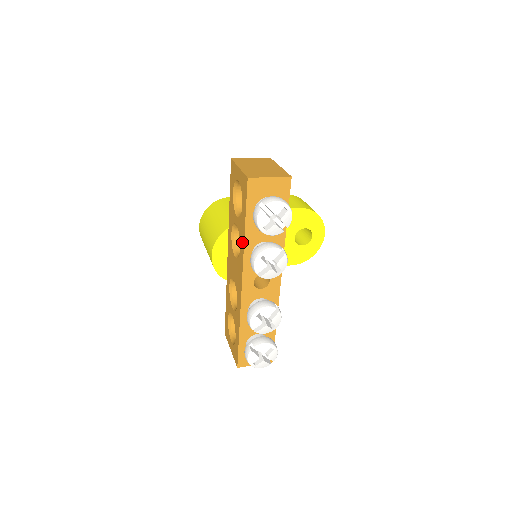
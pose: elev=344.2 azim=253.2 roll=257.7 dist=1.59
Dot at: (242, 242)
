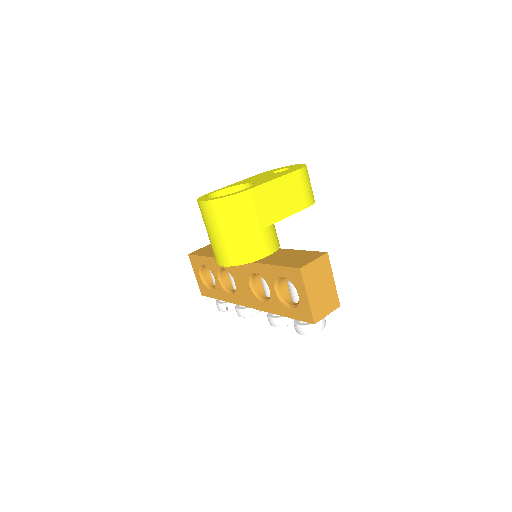
Dot at: (271, 309)
